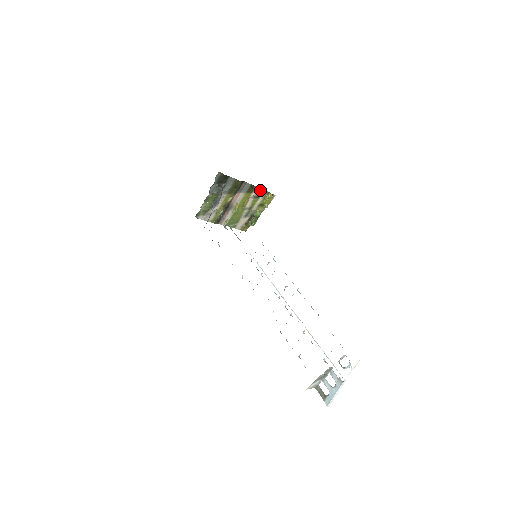
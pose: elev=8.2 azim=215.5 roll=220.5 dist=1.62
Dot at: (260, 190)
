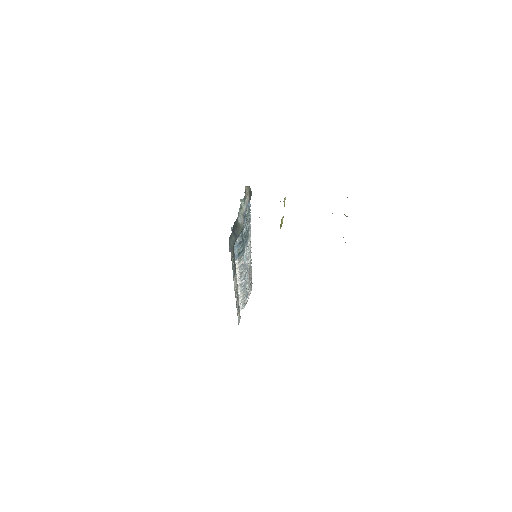
Dot at: occluded
